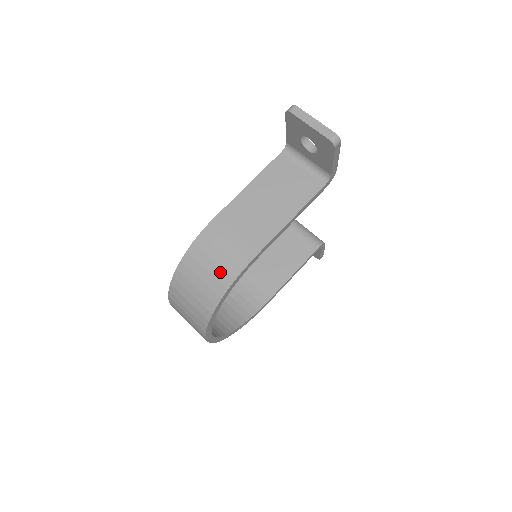
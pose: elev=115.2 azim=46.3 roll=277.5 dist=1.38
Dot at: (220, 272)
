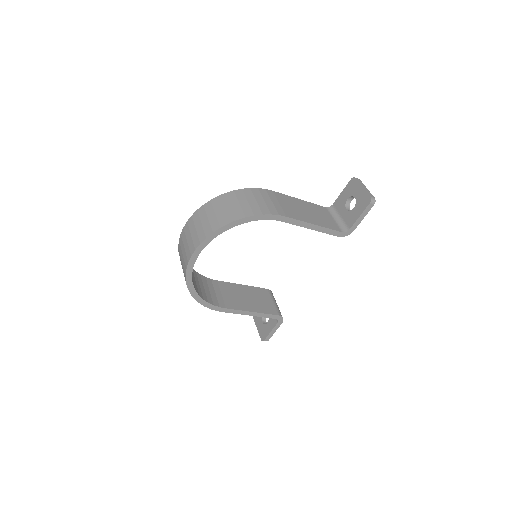
Dot at: (256, 207)
